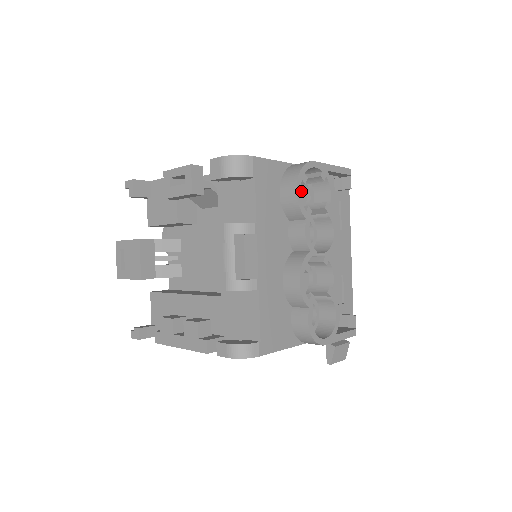
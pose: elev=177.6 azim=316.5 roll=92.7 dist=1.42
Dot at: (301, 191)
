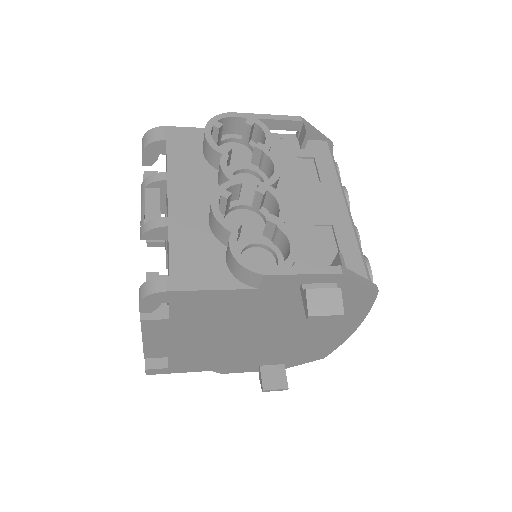
Dot at: (244, 152)
